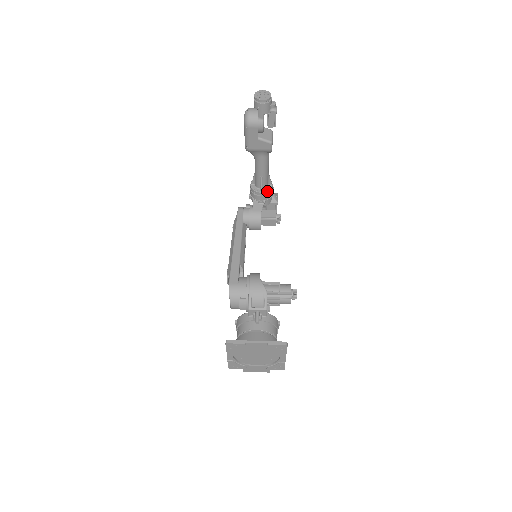
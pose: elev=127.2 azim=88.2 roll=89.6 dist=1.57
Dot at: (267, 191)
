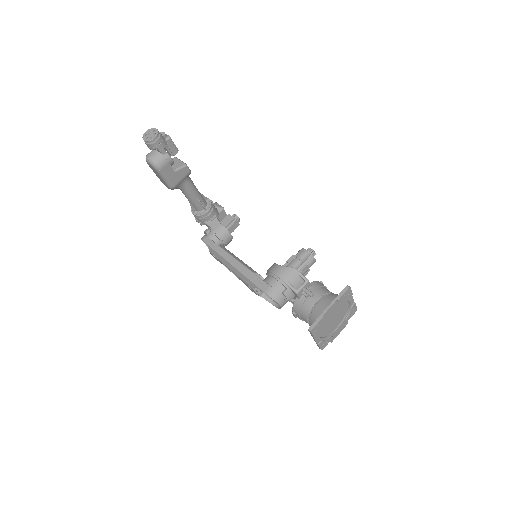
Dot at: (210, 206)
